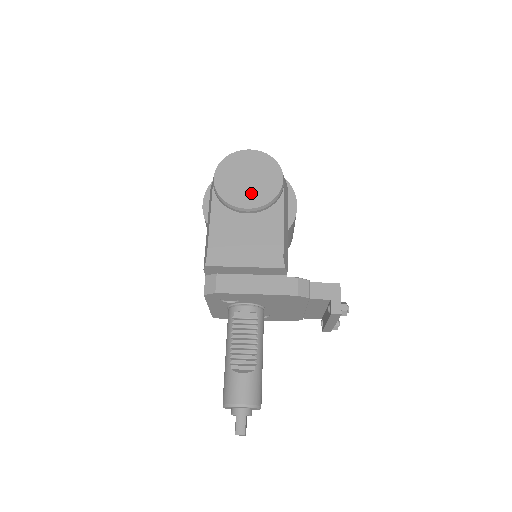
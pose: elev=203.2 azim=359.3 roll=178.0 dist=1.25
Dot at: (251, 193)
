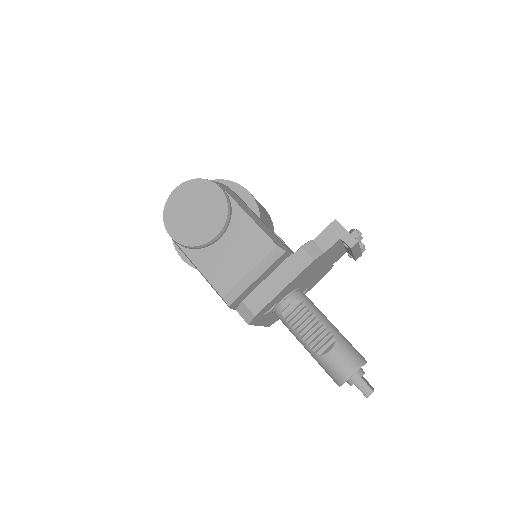
Dot at: (208, 221)
